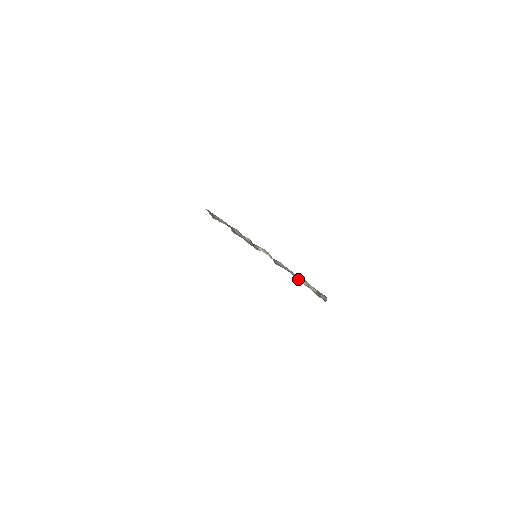
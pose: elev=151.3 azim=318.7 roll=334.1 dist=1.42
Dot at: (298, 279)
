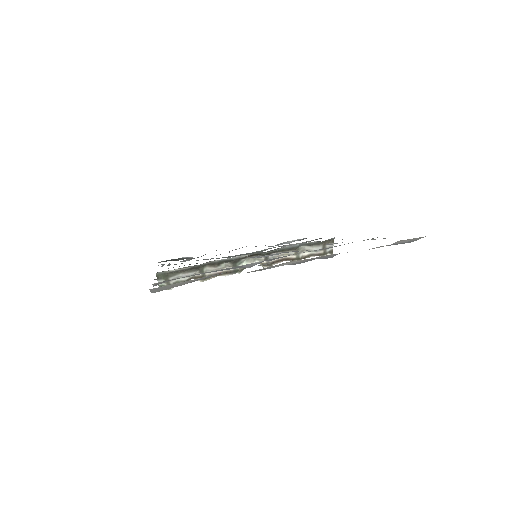
Dot at: (298, 255)
